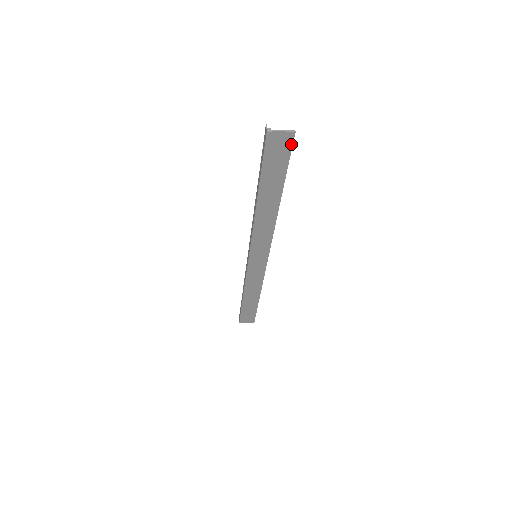
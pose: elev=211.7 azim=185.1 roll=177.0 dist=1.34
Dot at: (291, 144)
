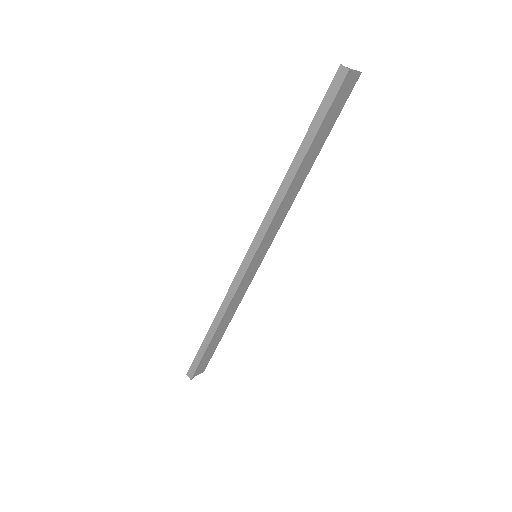
Dot at: (352, 88)
